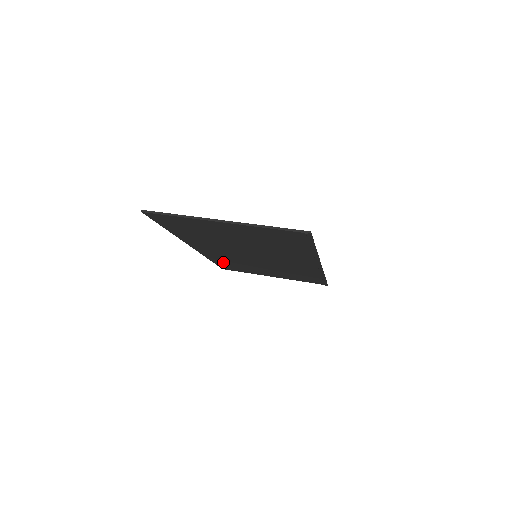
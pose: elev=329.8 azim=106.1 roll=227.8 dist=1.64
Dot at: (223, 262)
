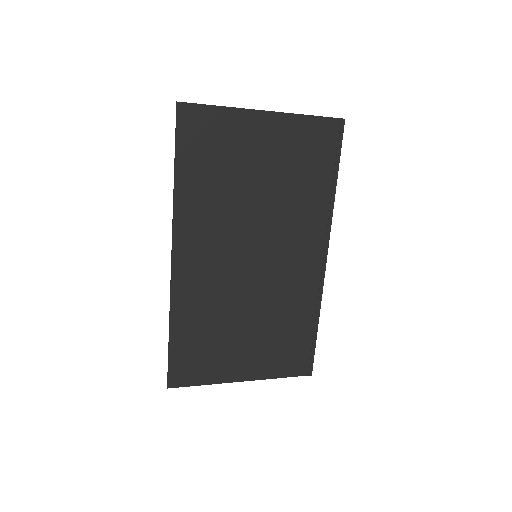
Dot at: (188, 331)
